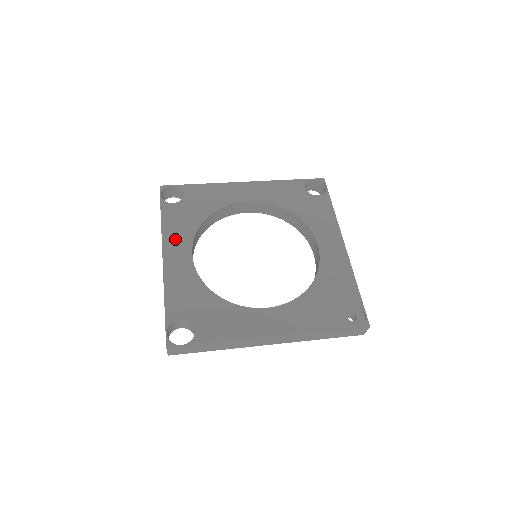
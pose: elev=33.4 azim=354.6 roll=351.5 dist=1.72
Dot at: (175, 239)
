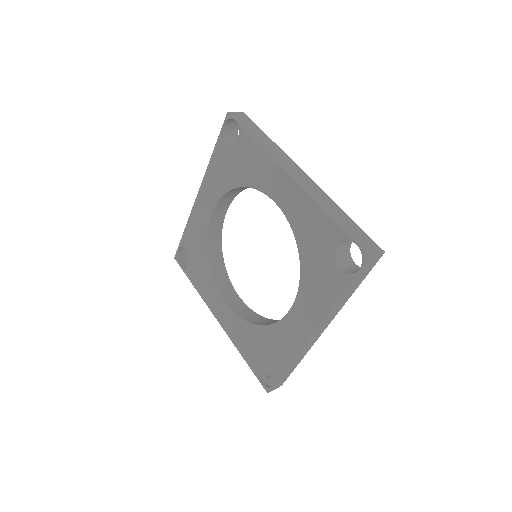
Dot at: (210, 186)
